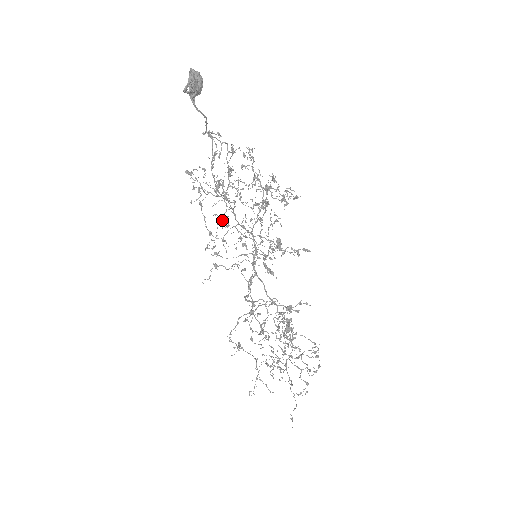
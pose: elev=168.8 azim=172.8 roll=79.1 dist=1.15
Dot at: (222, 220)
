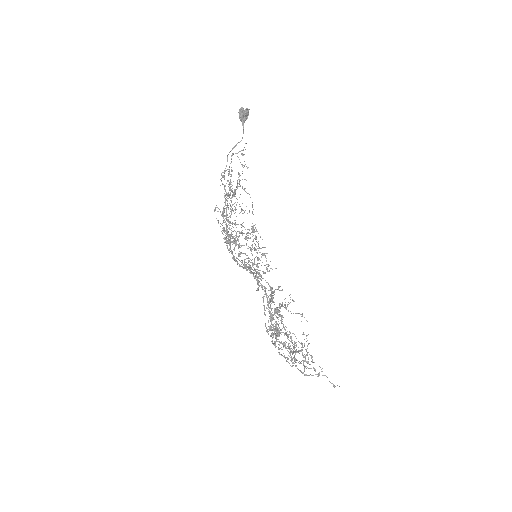
Dot at: occluded
